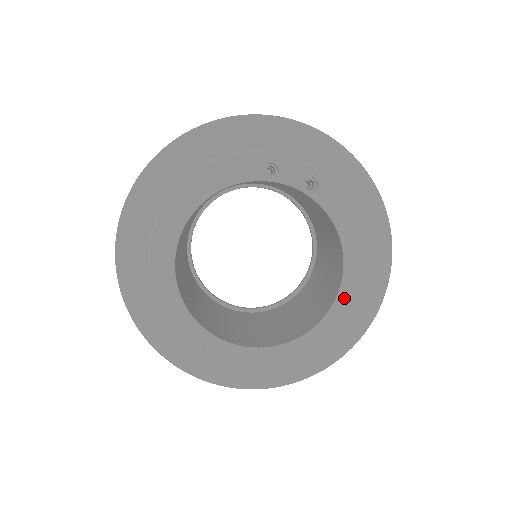
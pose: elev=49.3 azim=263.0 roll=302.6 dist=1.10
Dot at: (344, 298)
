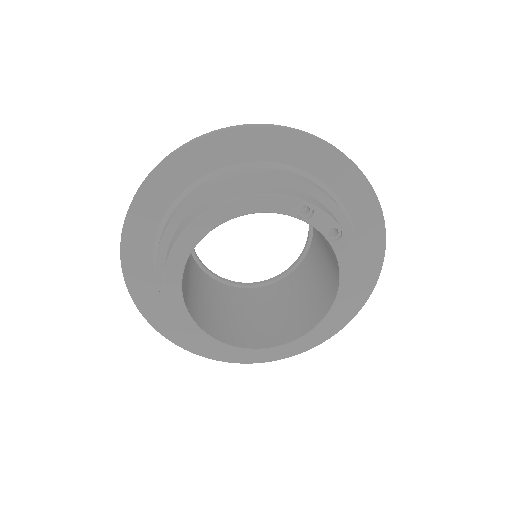
Dot at: (320, 330)
